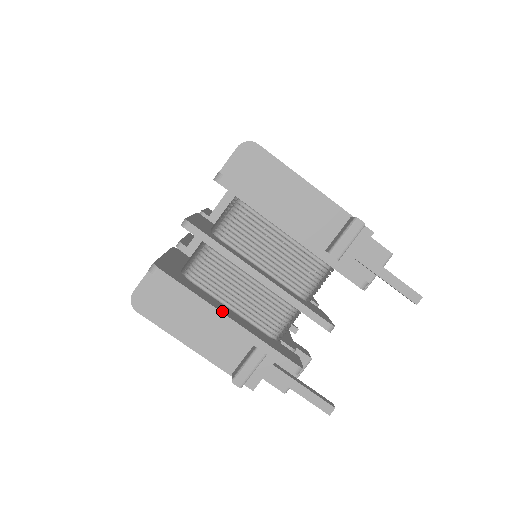
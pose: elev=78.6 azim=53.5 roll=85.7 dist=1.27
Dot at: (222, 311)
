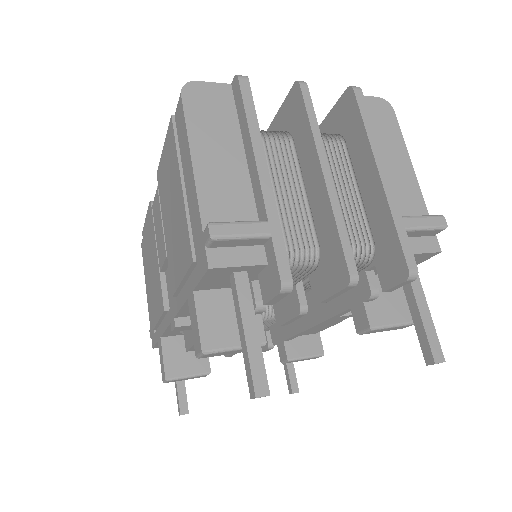
Dot at: (265, 162)
